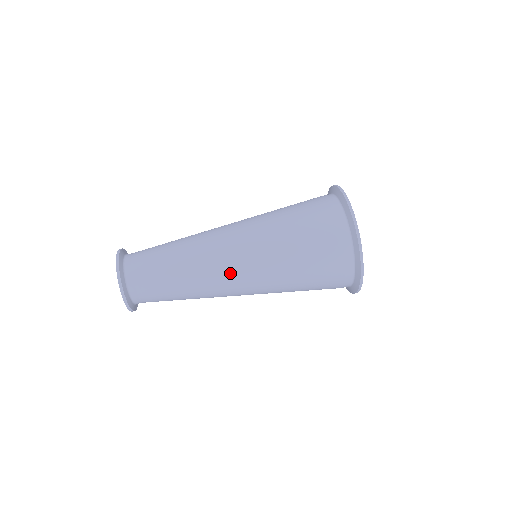
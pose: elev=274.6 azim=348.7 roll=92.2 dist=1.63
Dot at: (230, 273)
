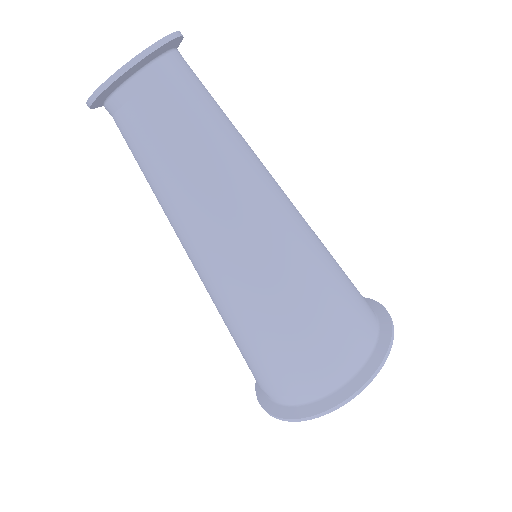
Dot at: (255, 223)
